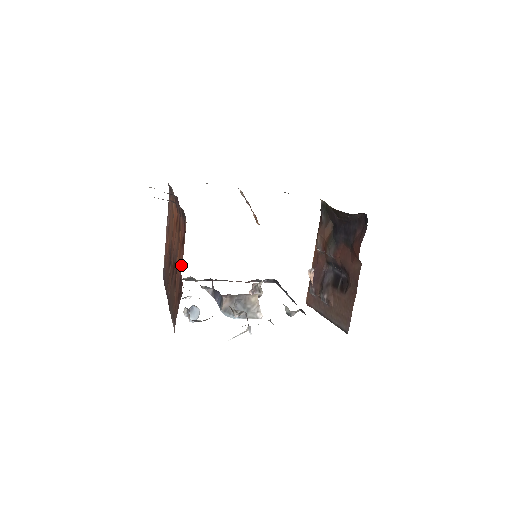
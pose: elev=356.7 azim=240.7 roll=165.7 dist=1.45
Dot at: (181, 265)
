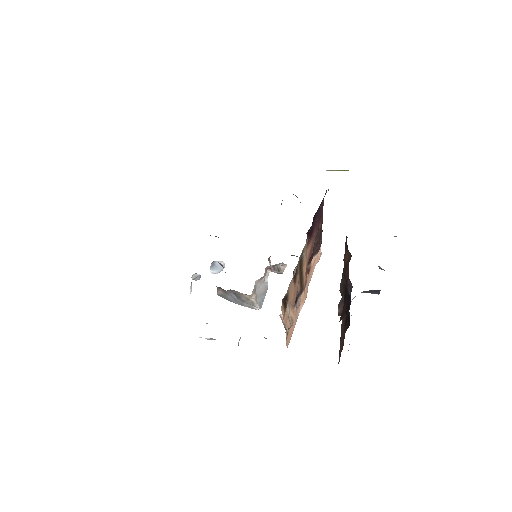
Dot at: occluded
